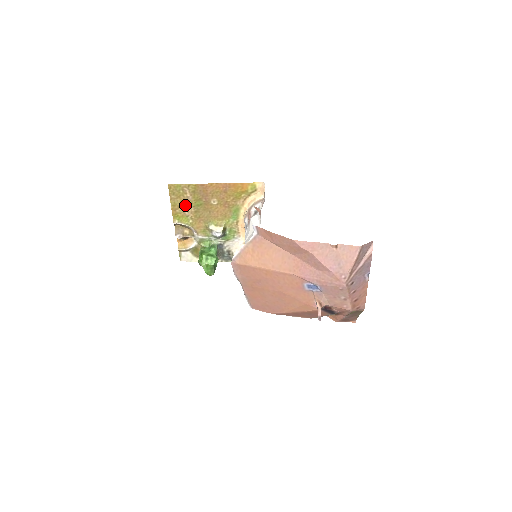
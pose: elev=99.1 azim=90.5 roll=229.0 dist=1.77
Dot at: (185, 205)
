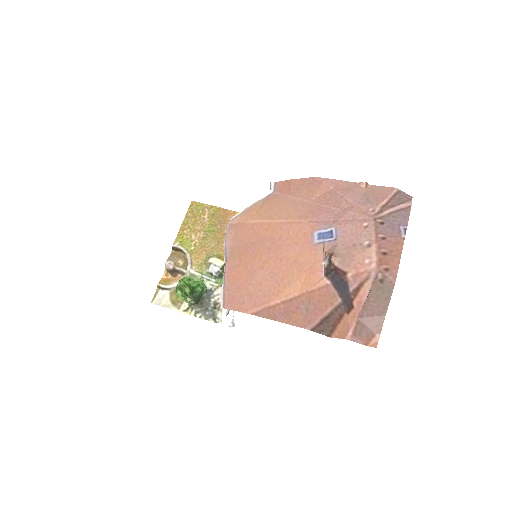
Dot at: (196, 227)
